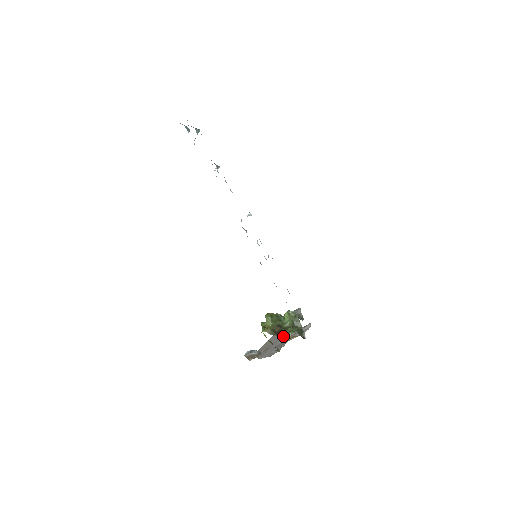
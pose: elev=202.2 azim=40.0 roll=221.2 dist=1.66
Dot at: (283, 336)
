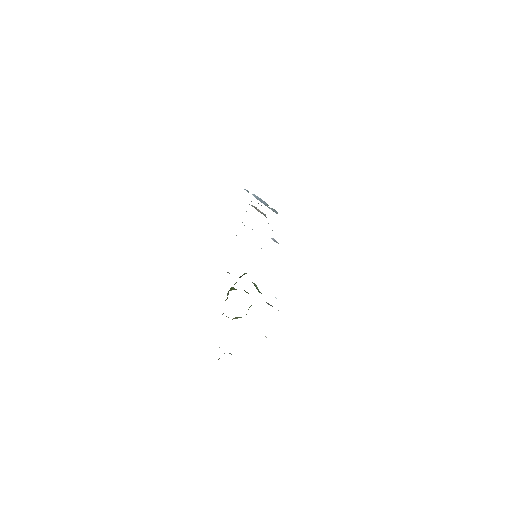
Dot at: occluded
